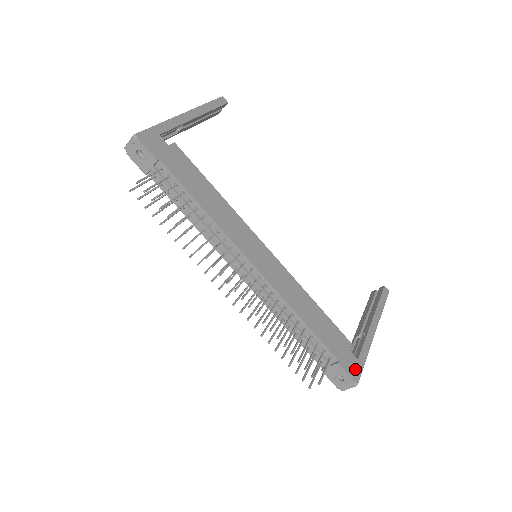
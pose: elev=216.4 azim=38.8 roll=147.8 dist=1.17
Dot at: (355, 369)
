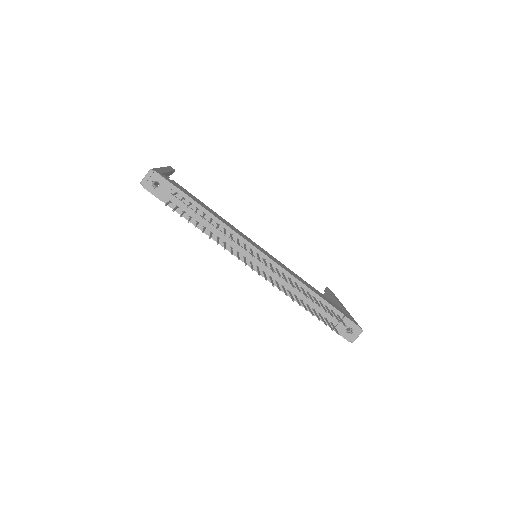
Dot at: (355, 322)
